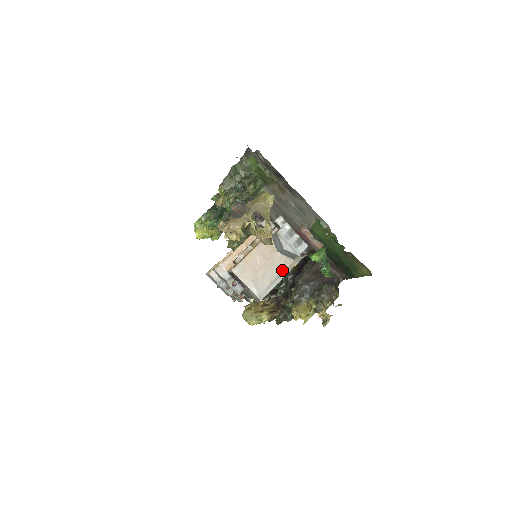
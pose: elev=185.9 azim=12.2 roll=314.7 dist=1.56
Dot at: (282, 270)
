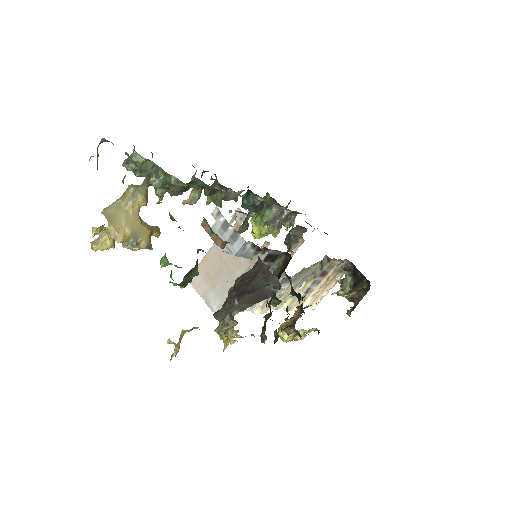
Dot at: (239, 275)
